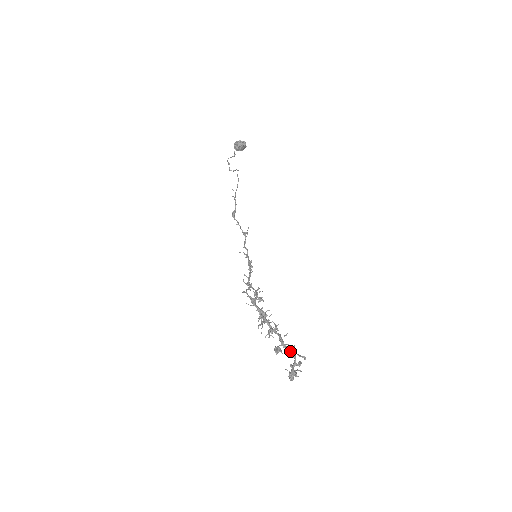
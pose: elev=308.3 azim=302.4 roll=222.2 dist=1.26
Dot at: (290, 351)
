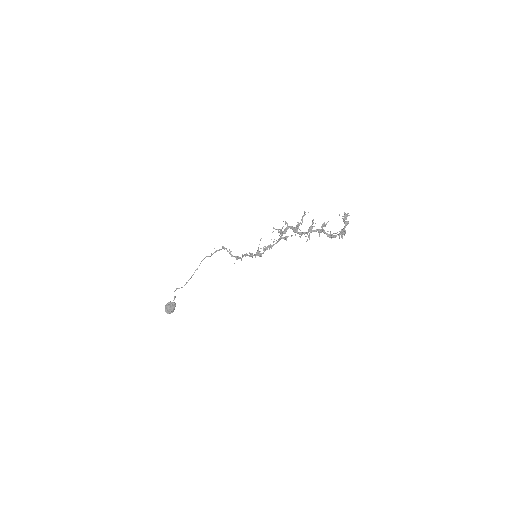
Dot at: (330, 234)
